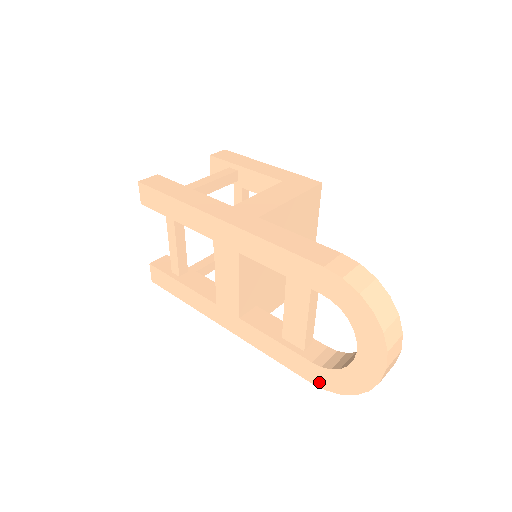
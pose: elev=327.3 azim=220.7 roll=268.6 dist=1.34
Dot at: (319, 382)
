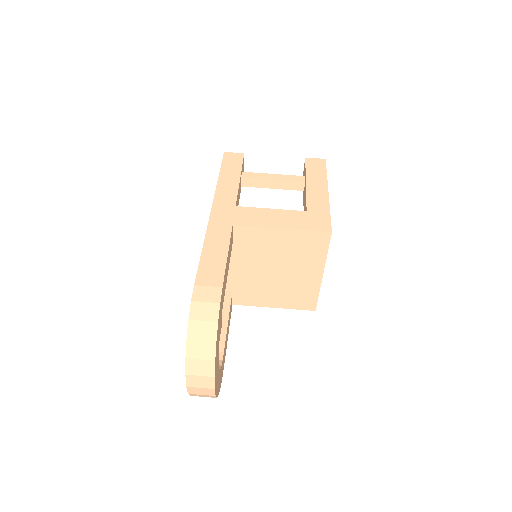
Dot at: occluded
